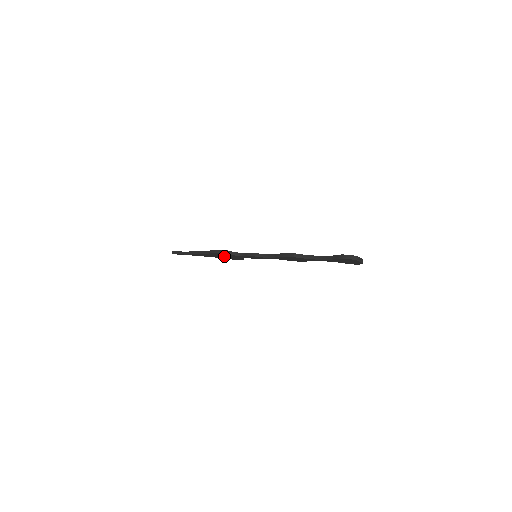
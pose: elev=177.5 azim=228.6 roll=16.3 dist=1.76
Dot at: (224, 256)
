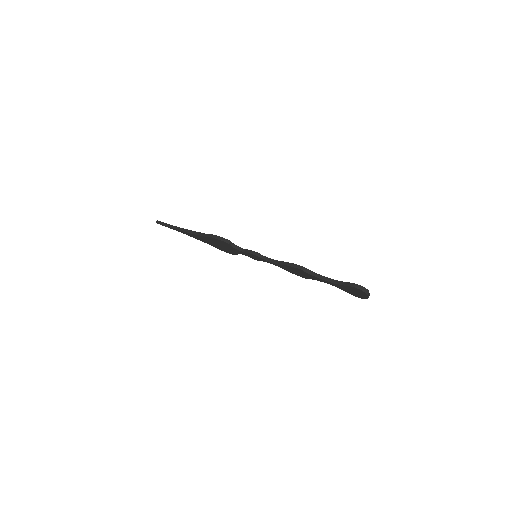
Dot at: (219, 244)
